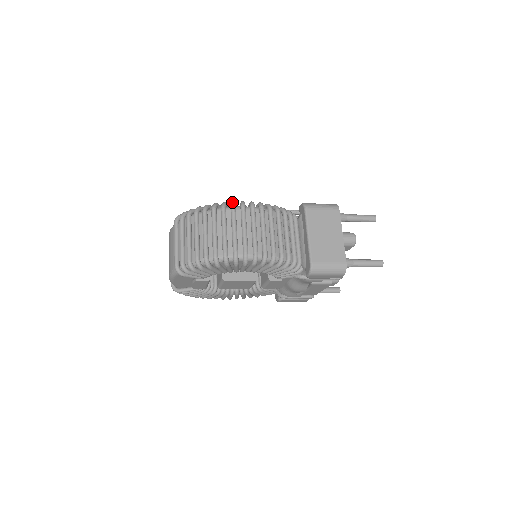
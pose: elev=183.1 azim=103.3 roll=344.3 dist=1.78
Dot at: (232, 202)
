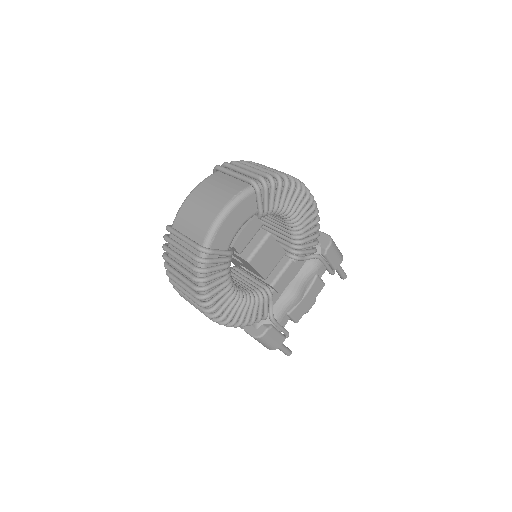
Dot at: occluded
